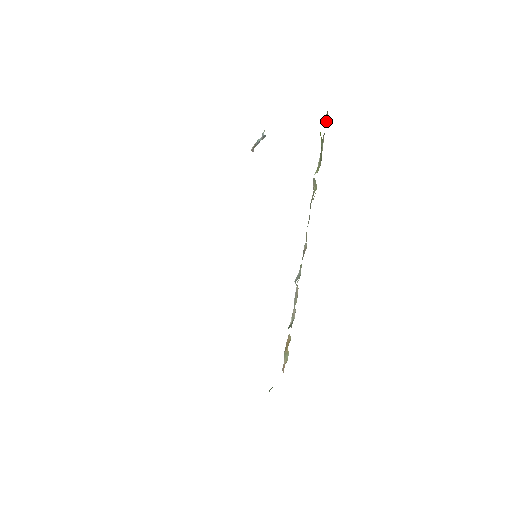
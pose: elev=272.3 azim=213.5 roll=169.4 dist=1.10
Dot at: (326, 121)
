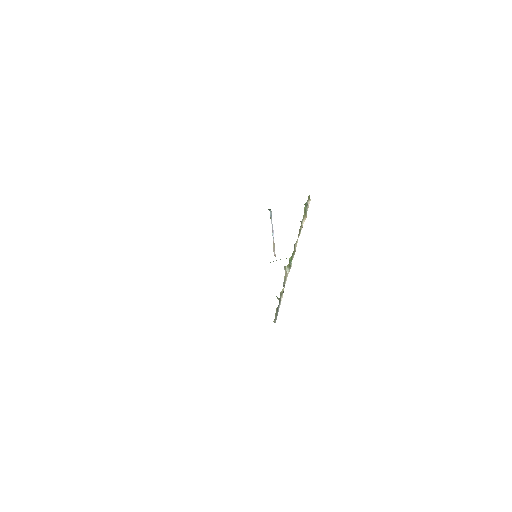
Dot at: (309, 202)
